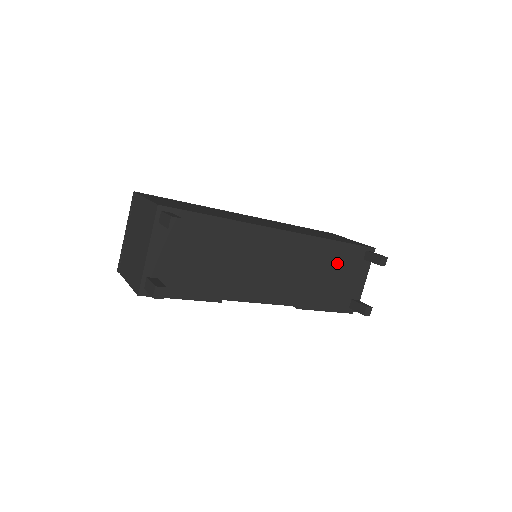
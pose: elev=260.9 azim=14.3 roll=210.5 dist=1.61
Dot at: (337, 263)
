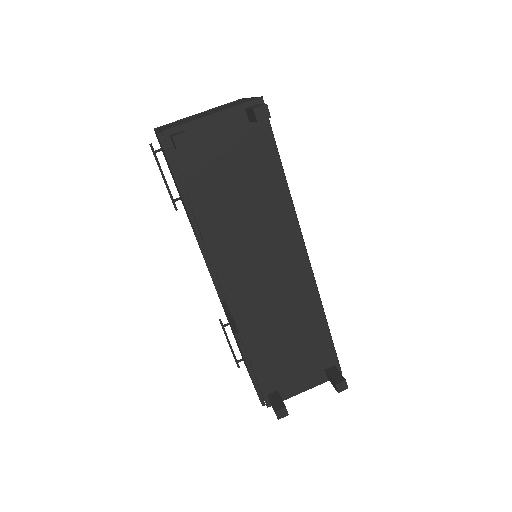
Dot at: (306, 341)
